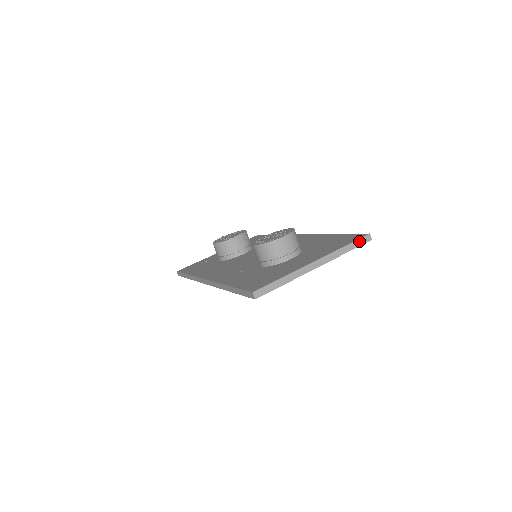
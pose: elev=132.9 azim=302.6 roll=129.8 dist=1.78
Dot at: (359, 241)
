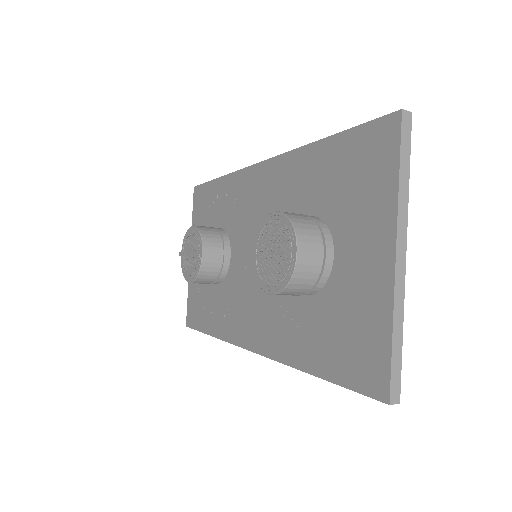
Dot at: (403, 141)
